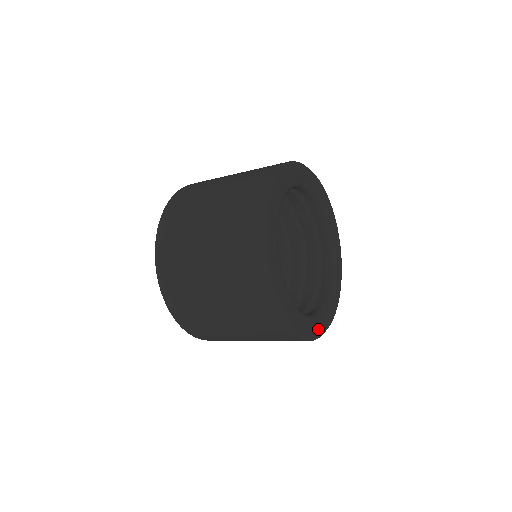
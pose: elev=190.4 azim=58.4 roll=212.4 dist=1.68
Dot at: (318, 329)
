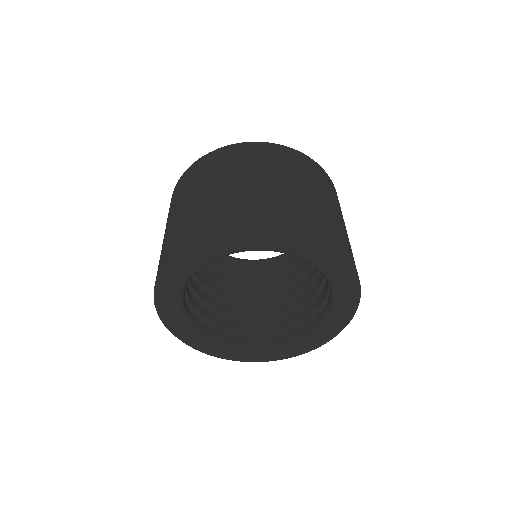
Dot at: (249, 358)
